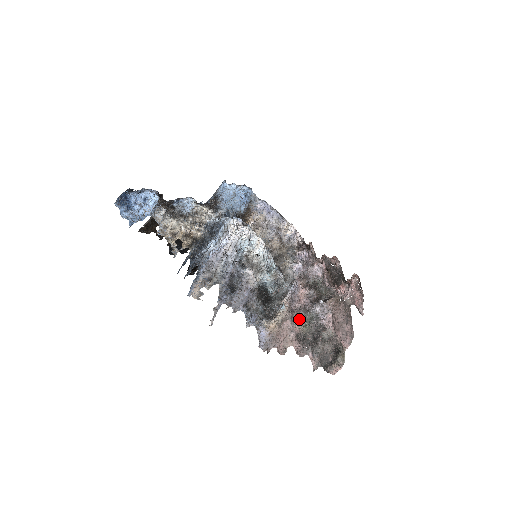
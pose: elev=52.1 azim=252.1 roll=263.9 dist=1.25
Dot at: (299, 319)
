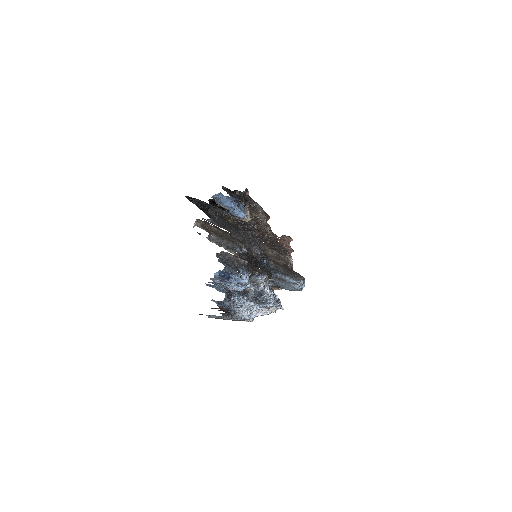
Dot at: occluded
